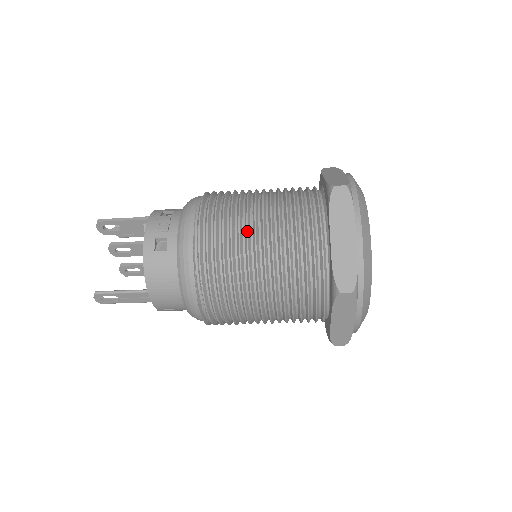
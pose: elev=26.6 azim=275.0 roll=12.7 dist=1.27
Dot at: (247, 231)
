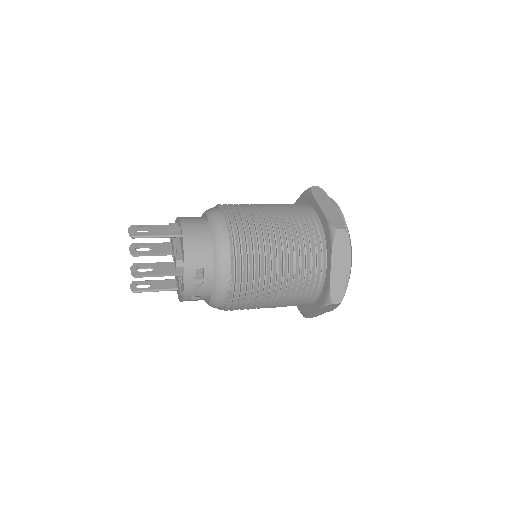
Dot at: occluded
